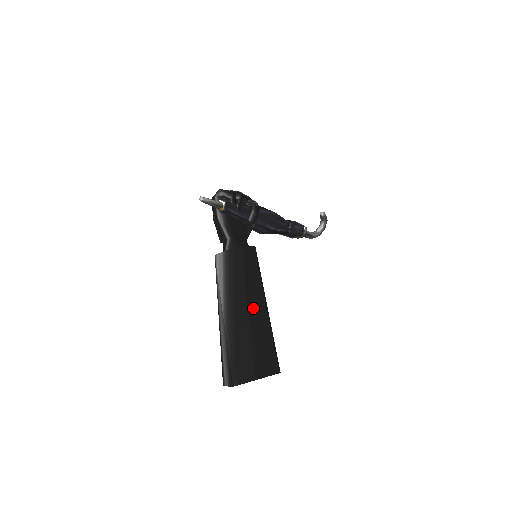
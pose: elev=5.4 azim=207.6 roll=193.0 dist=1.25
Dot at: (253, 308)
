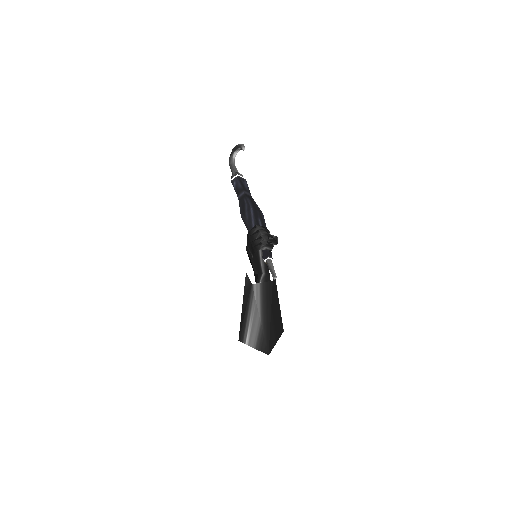
Dot at: (274, 307)
